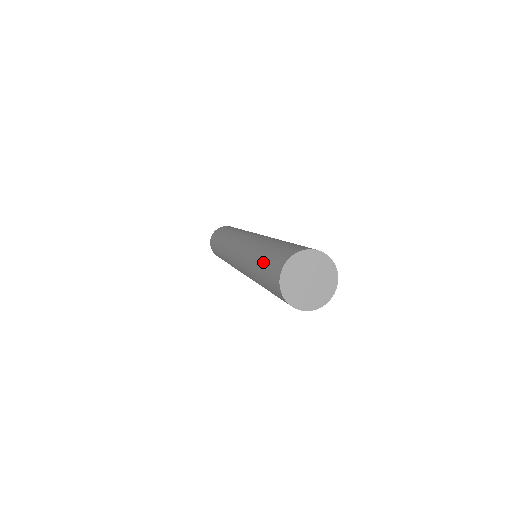
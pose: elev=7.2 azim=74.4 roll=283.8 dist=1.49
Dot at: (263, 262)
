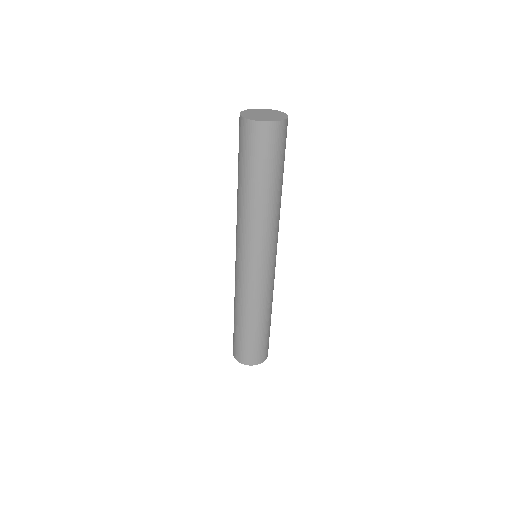
Dot at: occluded
